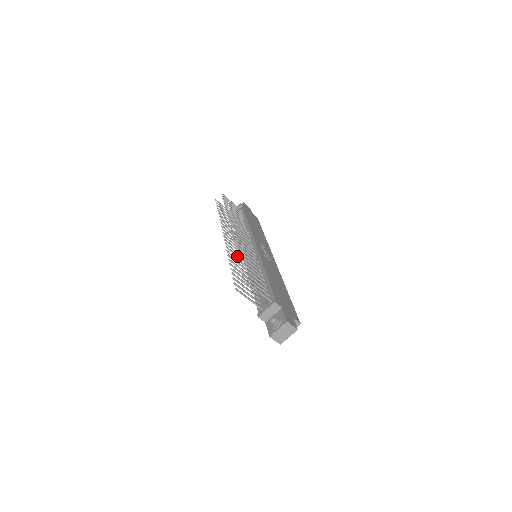
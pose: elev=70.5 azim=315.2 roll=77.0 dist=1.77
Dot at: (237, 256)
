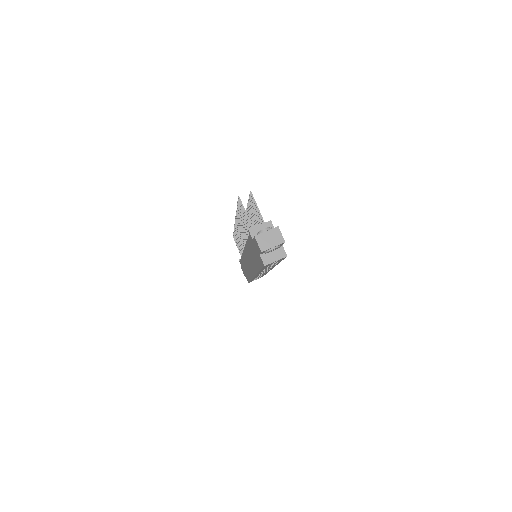
Dot at: (242, 230)
